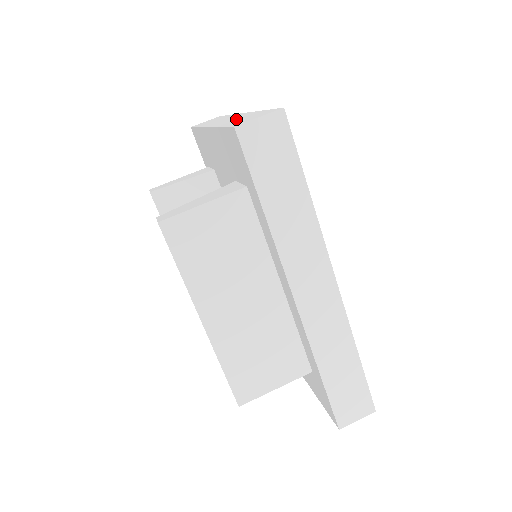
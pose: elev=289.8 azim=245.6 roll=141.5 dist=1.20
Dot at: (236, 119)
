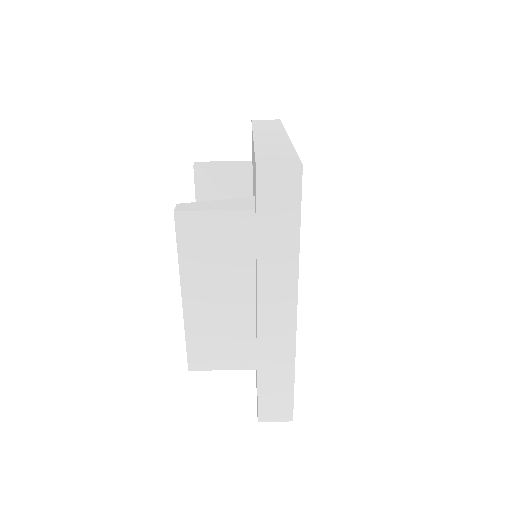
Dot at: (272, 148)
